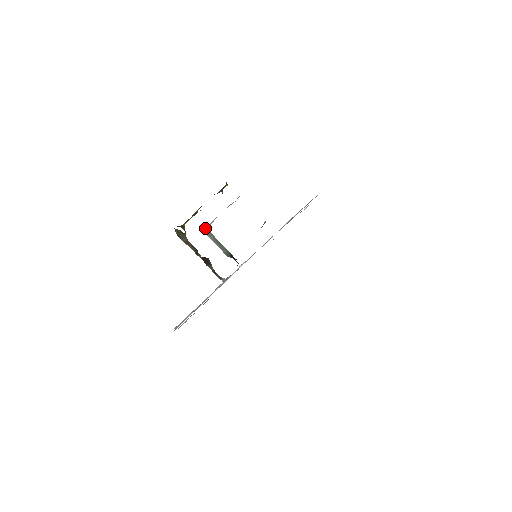
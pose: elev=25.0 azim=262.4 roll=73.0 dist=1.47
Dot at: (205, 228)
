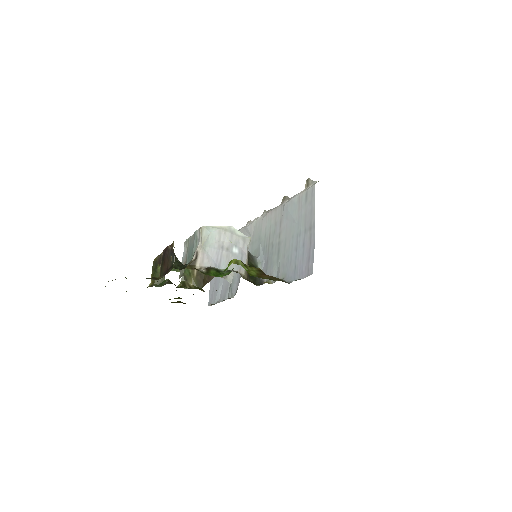
Dot at: occluded
